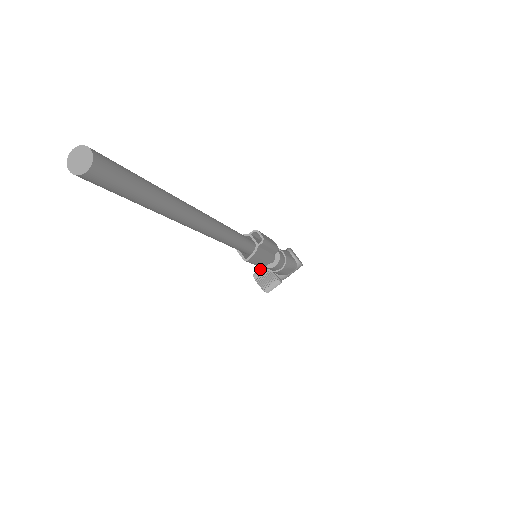
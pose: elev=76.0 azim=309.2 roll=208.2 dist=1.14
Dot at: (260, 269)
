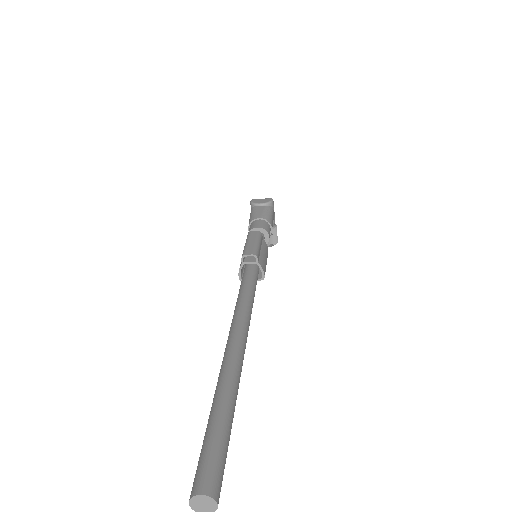
Dot at: occluded
